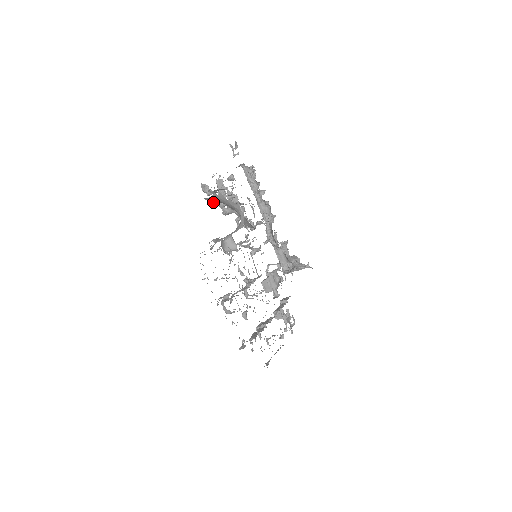
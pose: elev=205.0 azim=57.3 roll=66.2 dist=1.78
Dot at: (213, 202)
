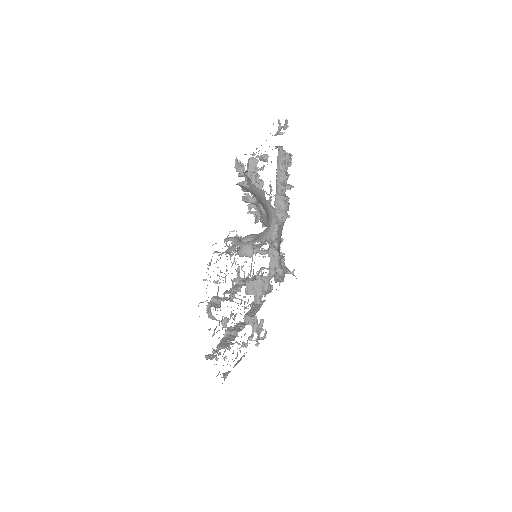
Dot at: (240, 184)
